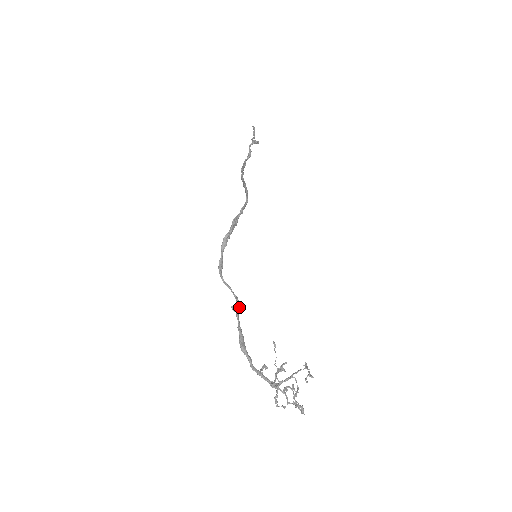
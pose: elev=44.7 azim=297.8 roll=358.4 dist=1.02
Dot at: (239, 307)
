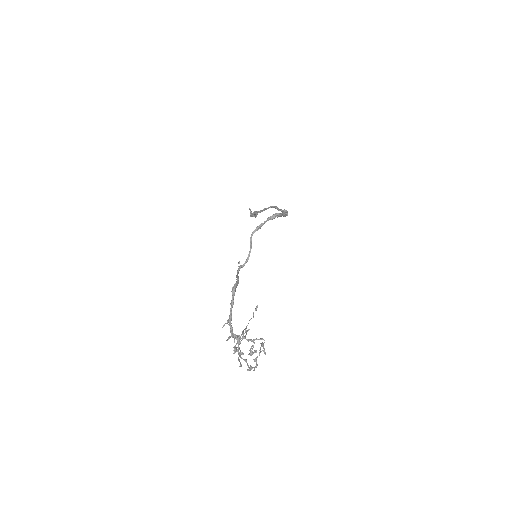
Dot at: occluded
